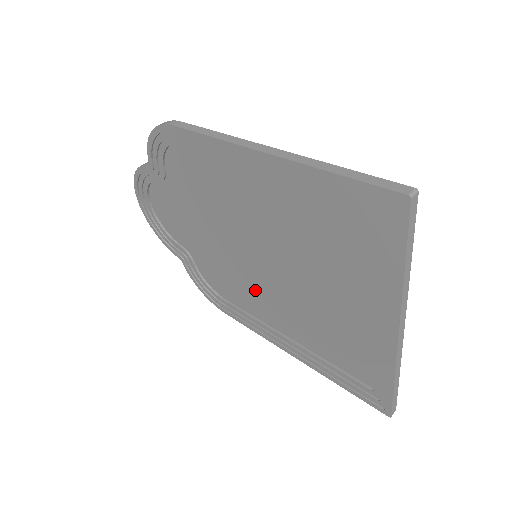
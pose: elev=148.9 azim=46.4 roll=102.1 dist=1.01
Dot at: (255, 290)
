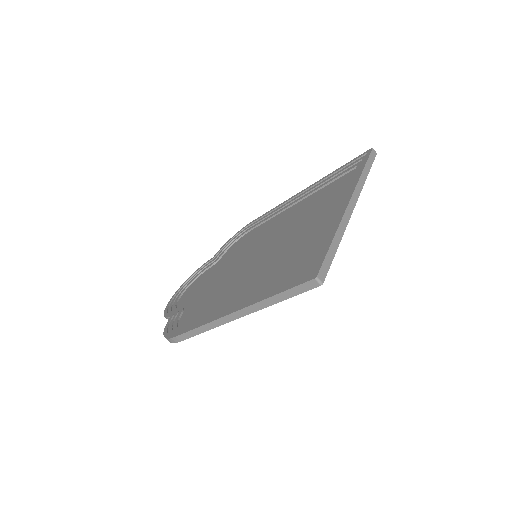
Dot at: (233, 286)
